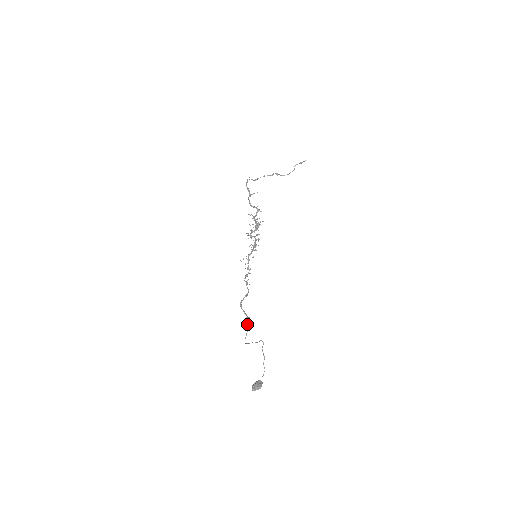
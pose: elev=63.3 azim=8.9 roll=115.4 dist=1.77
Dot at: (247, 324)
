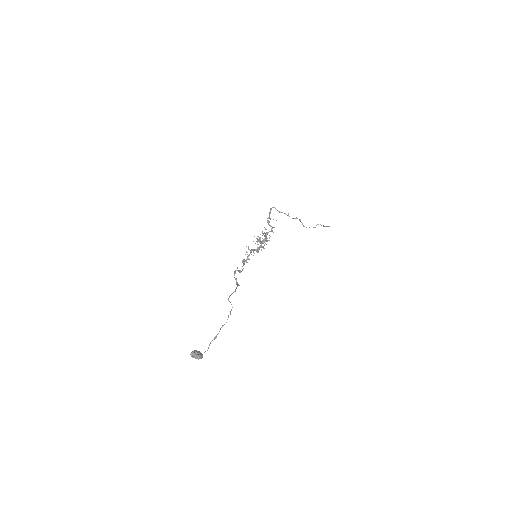
Dot at: (237, 286)
